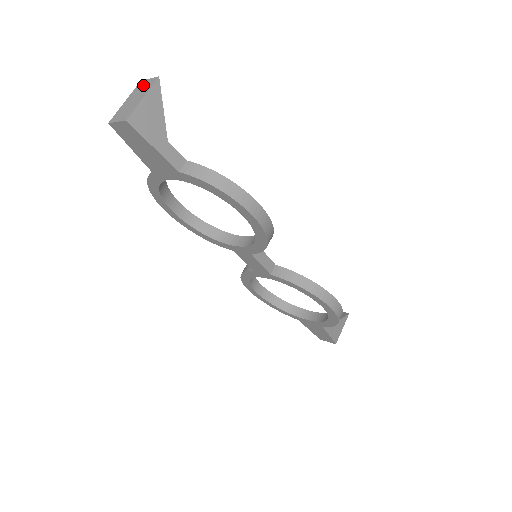
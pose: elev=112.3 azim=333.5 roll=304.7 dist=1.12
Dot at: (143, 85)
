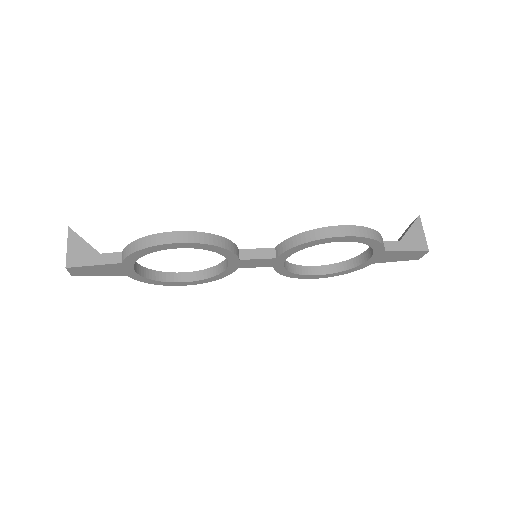
Dot at: occluded
